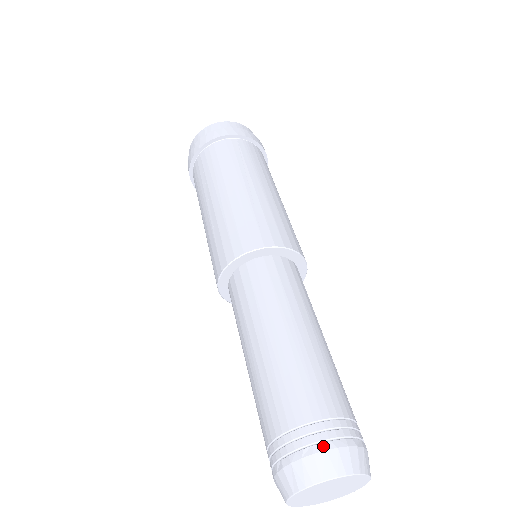
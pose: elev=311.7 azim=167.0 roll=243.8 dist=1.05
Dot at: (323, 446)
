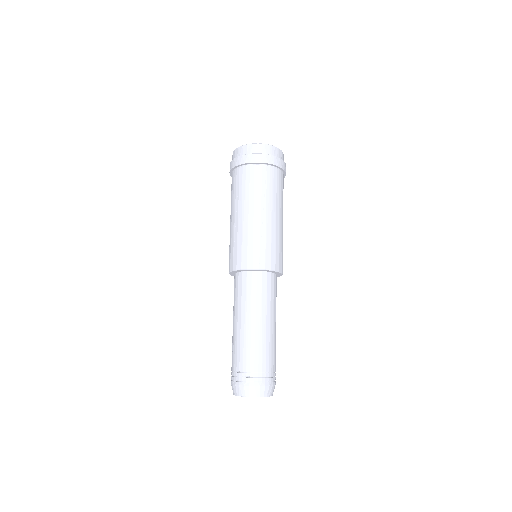
Dot at: (254, 384)
